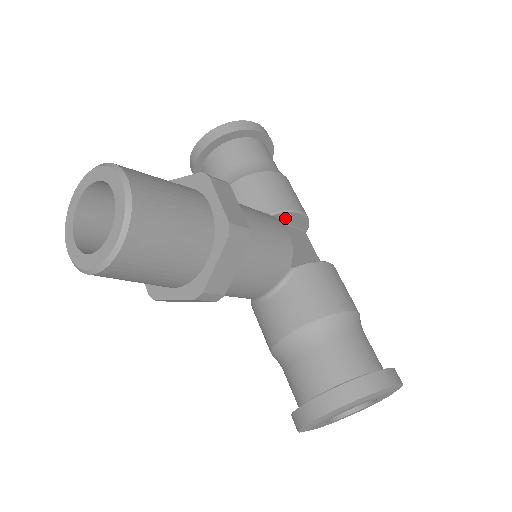
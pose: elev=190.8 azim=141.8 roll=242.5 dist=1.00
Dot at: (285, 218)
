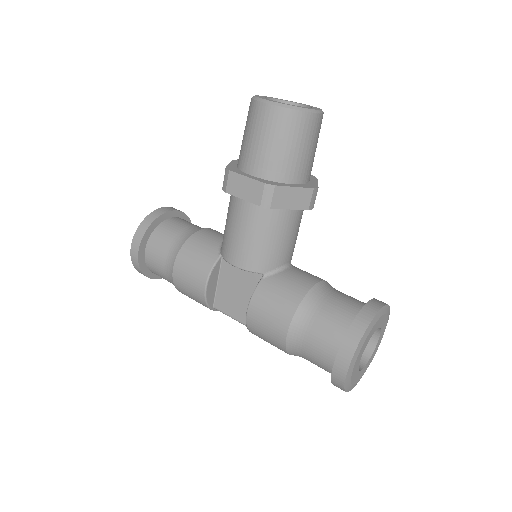
Dot at: occluded
